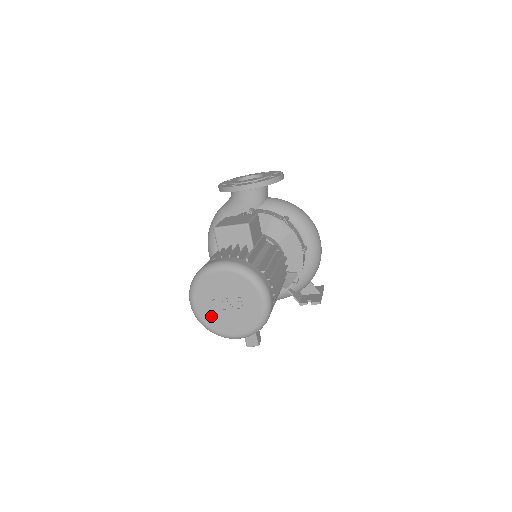
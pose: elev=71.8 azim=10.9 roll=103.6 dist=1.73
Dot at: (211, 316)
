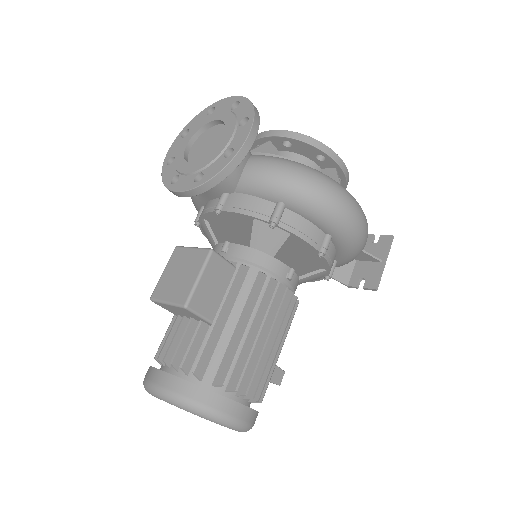
Dot at: occluded
